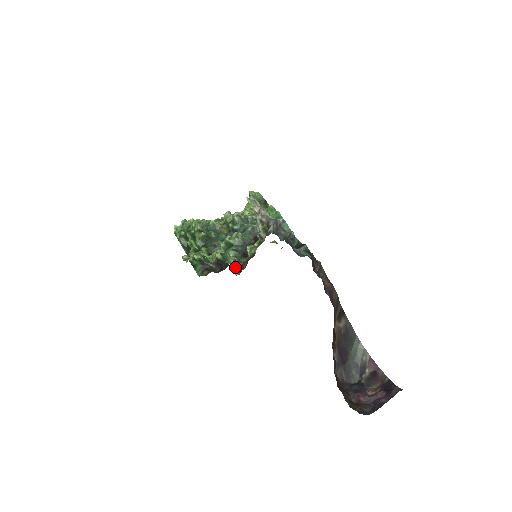
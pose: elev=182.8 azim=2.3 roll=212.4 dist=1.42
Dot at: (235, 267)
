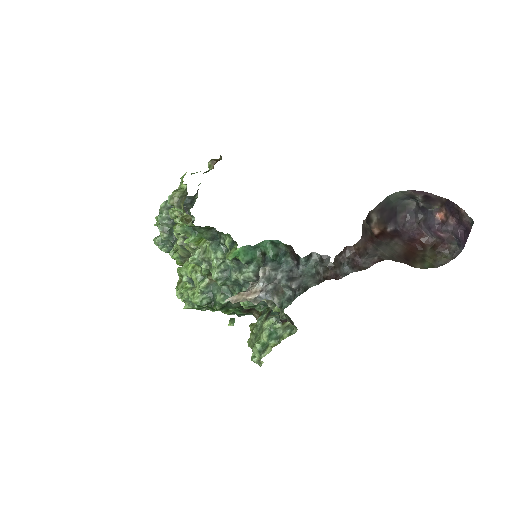
Dot at: (284, 323)
